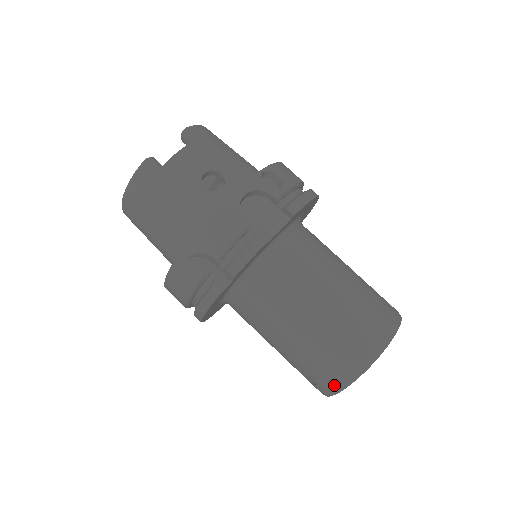
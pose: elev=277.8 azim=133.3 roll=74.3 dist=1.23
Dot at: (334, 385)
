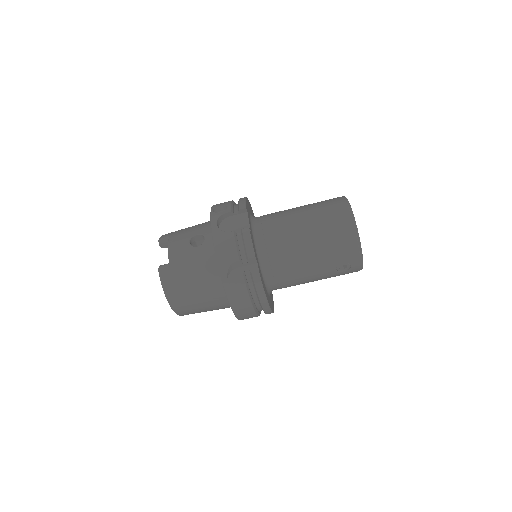
Dot at: (355, 251)
